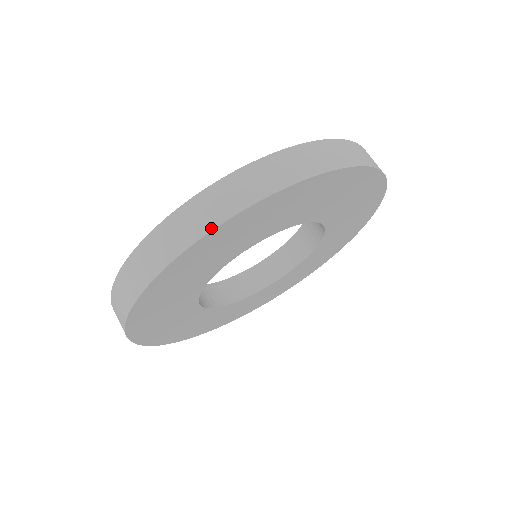
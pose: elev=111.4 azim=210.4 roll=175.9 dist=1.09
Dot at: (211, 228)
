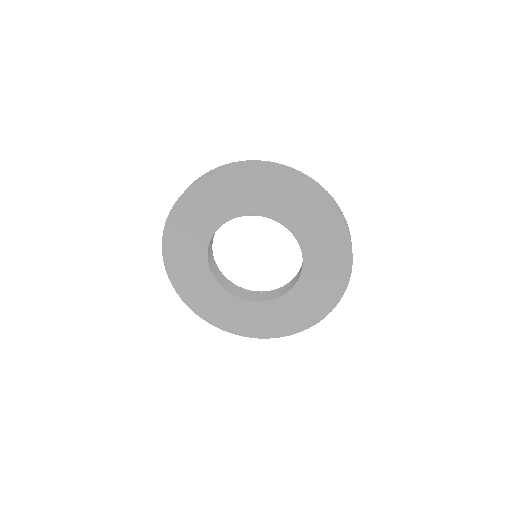
Dot at: (307, 181)
